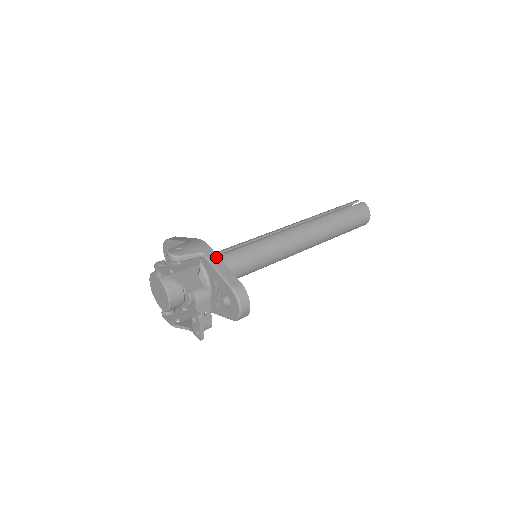
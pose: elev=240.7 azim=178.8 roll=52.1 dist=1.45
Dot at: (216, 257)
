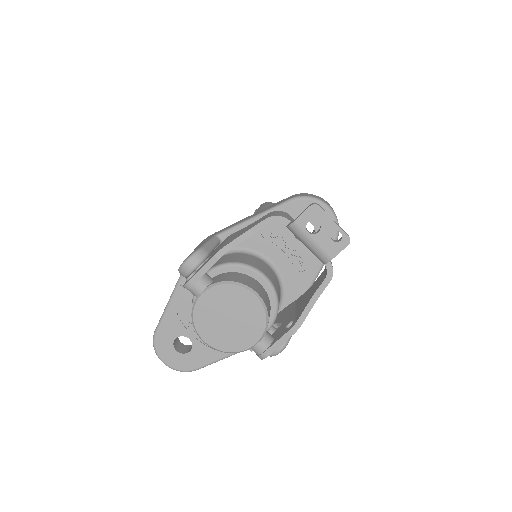
Dot at: (234, 224)
